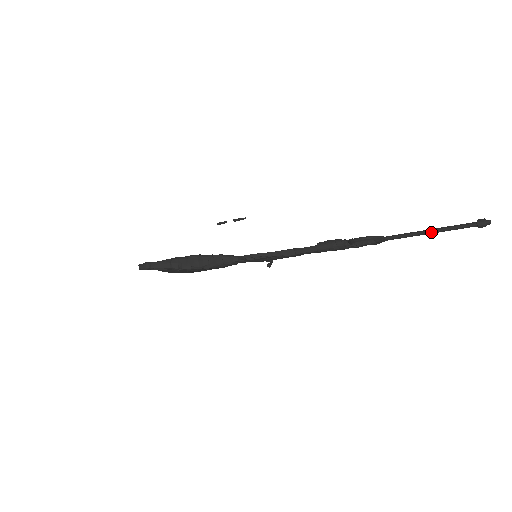
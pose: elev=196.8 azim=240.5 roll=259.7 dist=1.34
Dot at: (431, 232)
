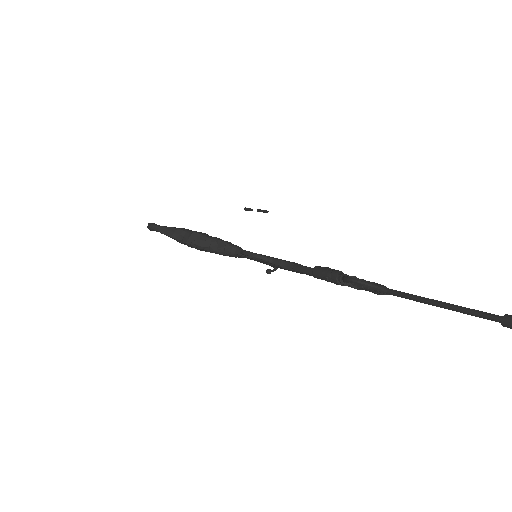
Dot at: (441, 306)
